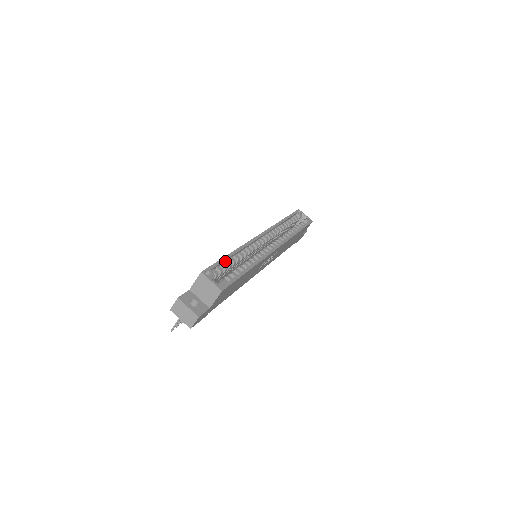
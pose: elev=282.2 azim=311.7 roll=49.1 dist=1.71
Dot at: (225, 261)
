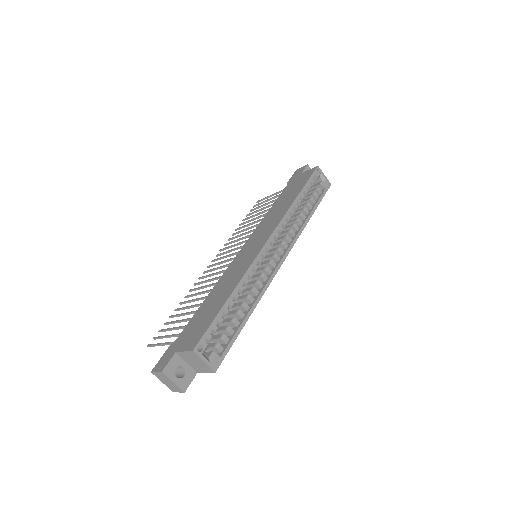
Dot at: (222, 311)
